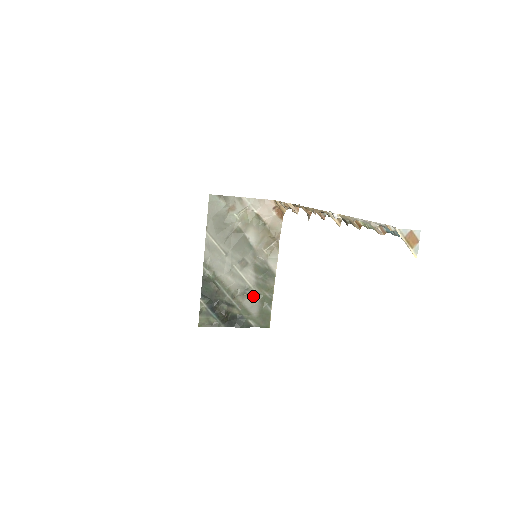
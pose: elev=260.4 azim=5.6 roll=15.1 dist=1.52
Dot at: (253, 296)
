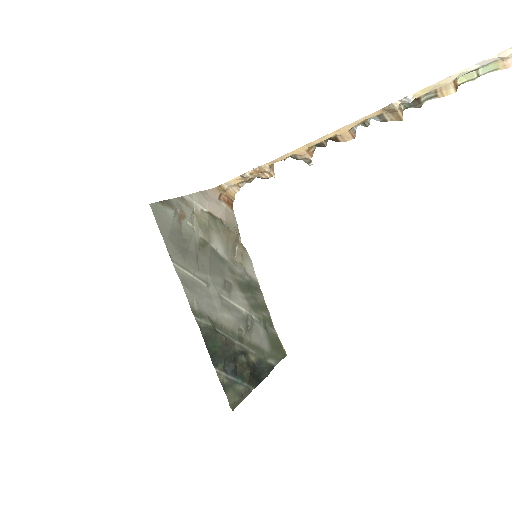
Dot at: (255, 325)
